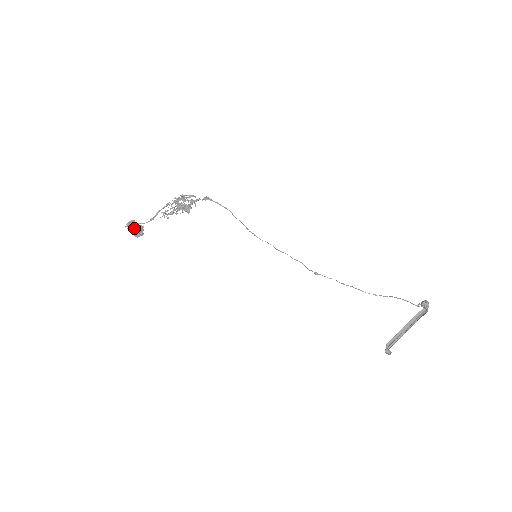
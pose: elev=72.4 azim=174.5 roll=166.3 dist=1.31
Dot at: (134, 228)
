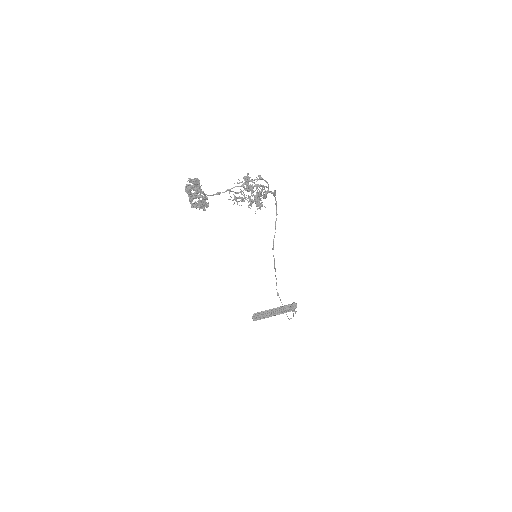
Dot at: (201, 205)
